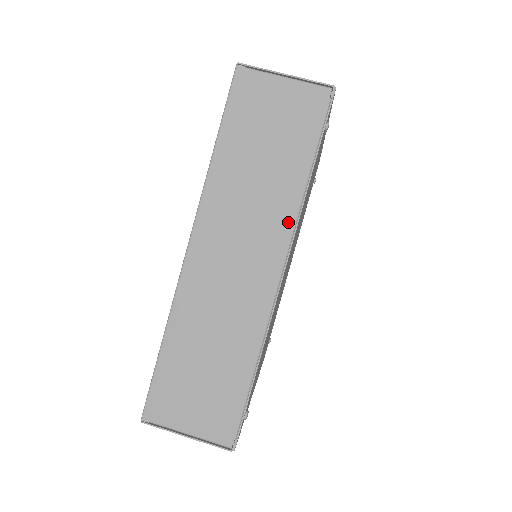
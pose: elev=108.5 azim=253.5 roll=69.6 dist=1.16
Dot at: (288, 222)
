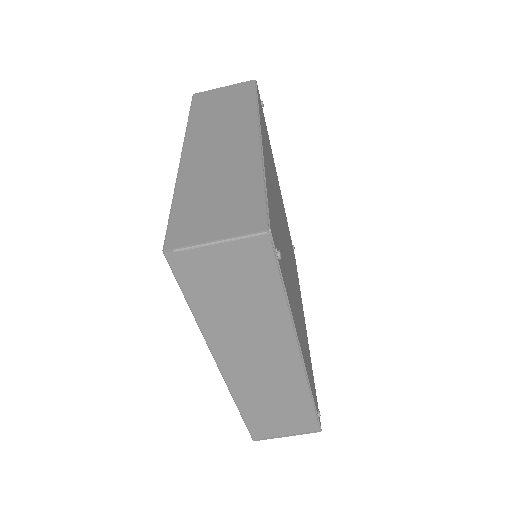
Dot at: (286, 329)
